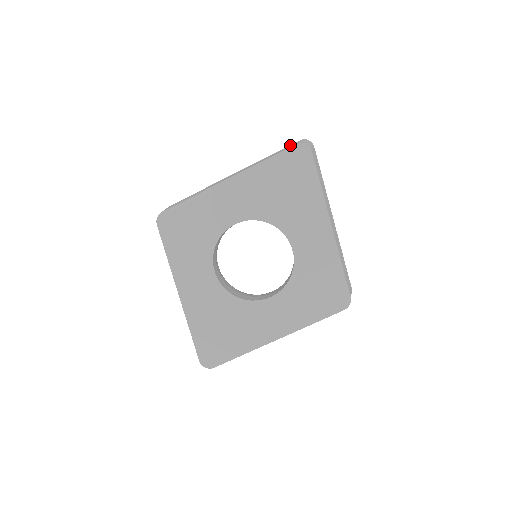
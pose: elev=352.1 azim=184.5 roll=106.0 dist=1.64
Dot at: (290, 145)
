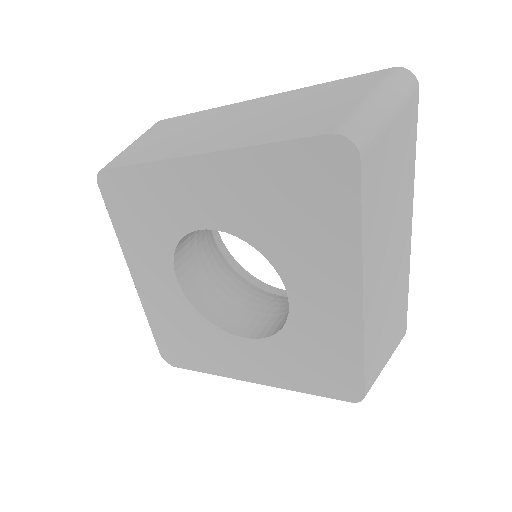
Dot at: (361, 82)
